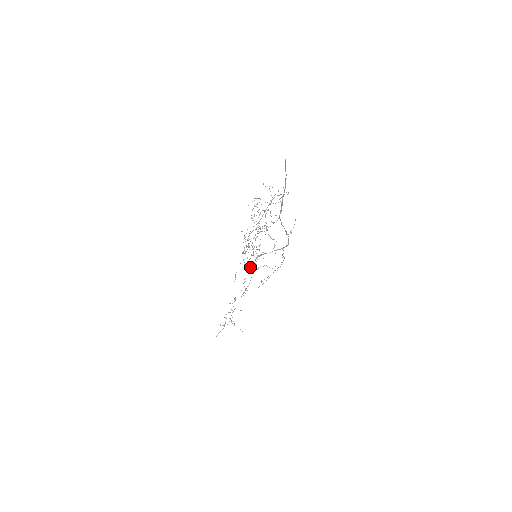
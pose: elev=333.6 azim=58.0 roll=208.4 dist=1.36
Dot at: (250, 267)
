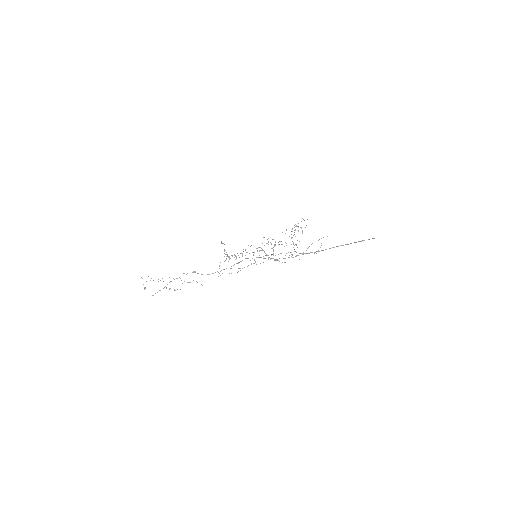
Dot at: (234, 257)
